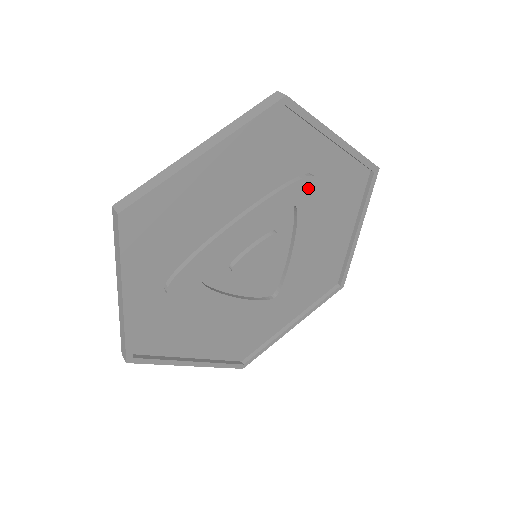
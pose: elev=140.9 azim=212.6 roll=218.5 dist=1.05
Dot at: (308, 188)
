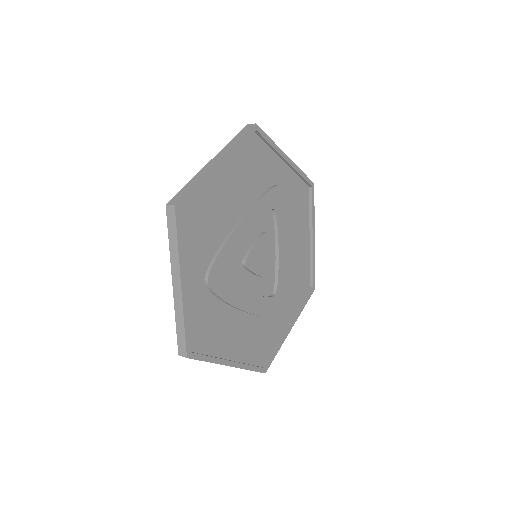
Dot at: (278, 195)
